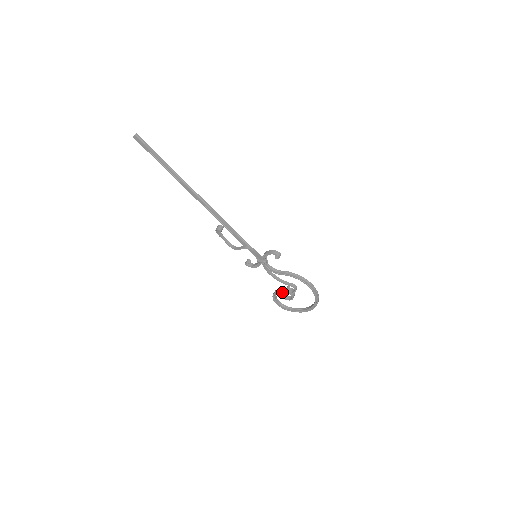
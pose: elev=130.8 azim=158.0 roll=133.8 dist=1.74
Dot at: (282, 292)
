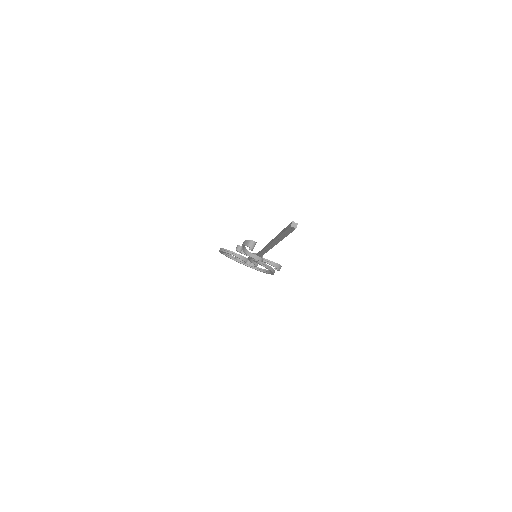
Dot at: occluded
